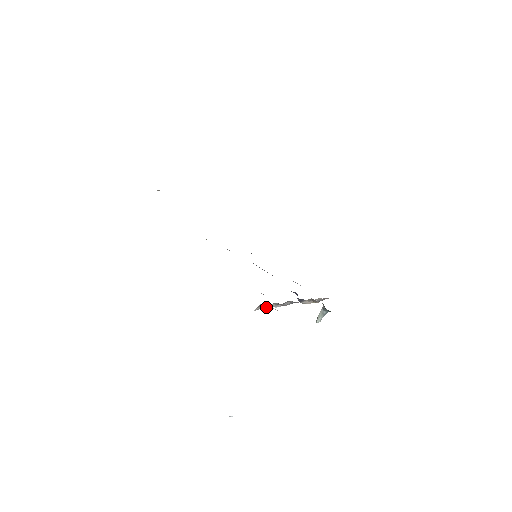
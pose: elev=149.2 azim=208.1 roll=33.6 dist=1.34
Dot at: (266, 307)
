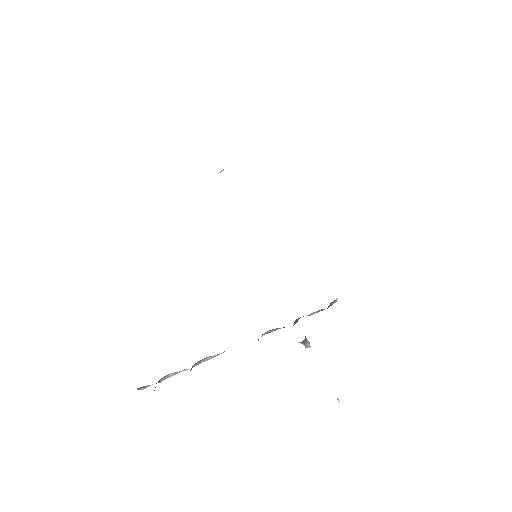
Dot at: (156, 383)
